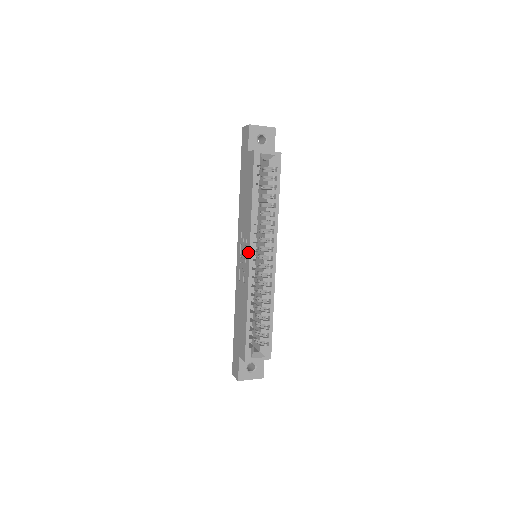
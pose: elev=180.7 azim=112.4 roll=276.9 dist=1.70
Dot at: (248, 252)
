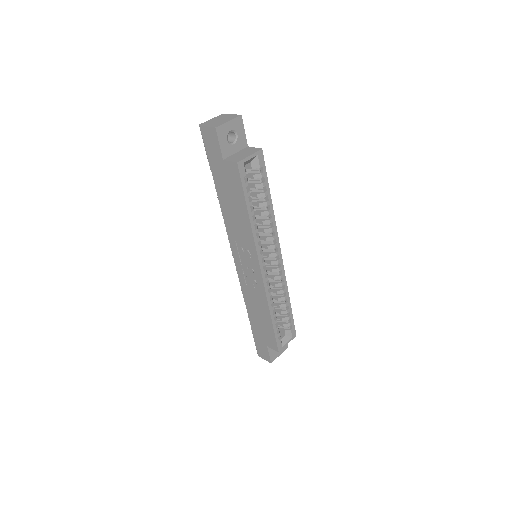
Dot at: (257, 265)
